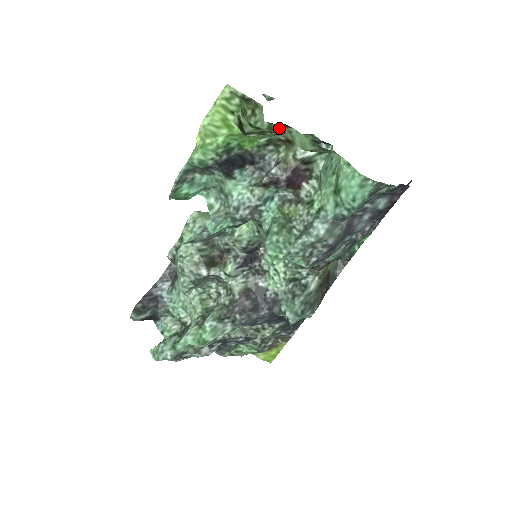
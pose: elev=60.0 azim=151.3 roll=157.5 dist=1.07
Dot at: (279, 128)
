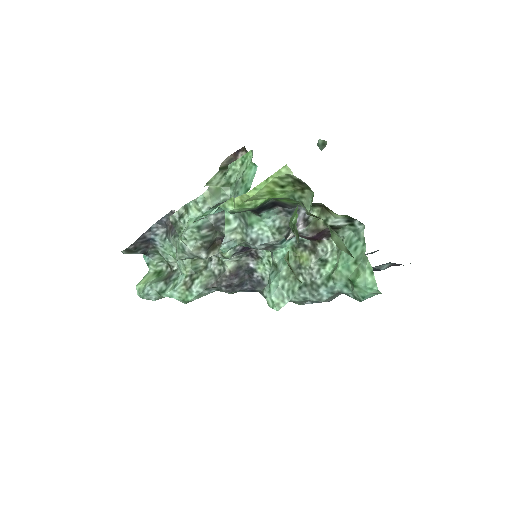
Dot at: occluded
